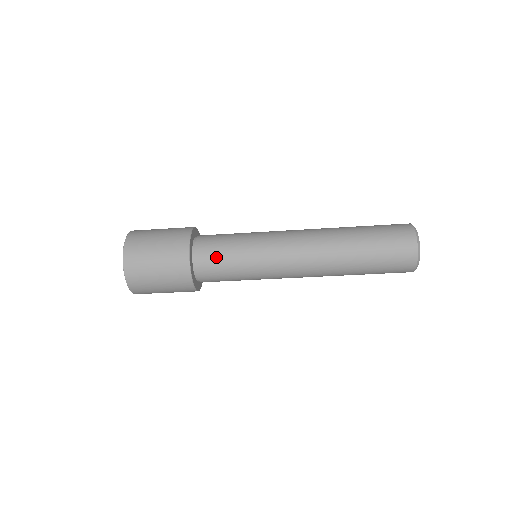
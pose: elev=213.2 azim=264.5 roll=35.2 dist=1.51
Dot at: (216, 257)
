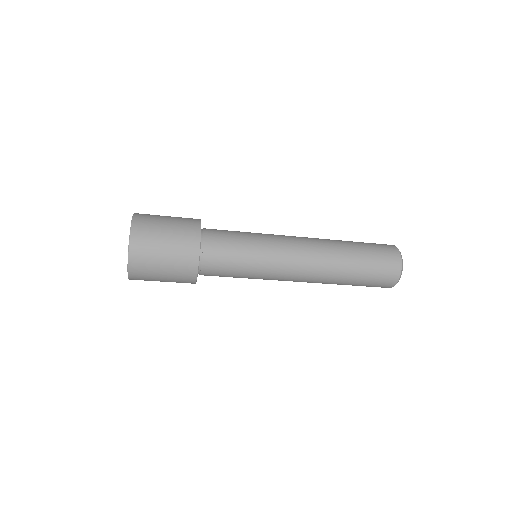
Dot at: (224, 248)
